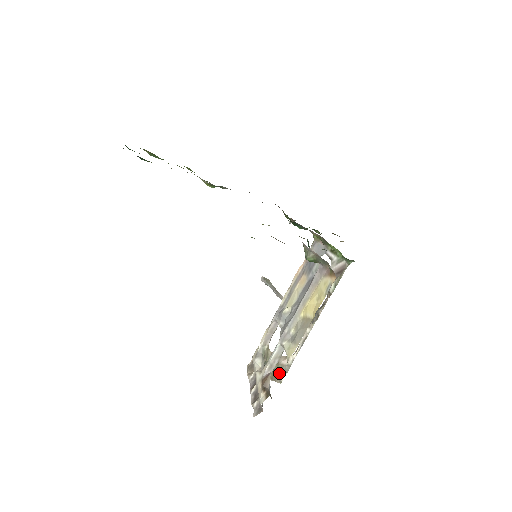
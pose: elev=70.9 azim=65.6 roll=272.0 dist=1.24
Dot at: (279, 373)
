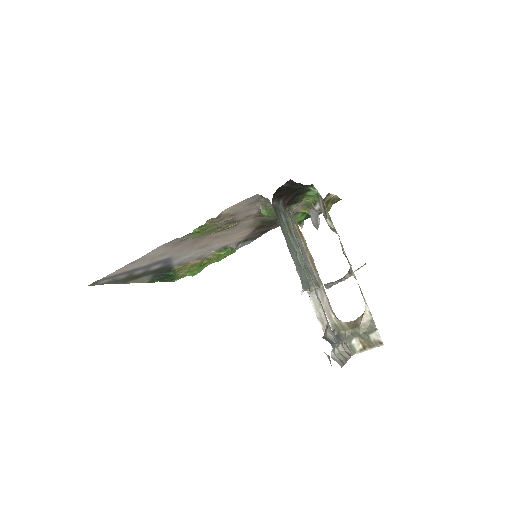
Dot at: (373, 337)
